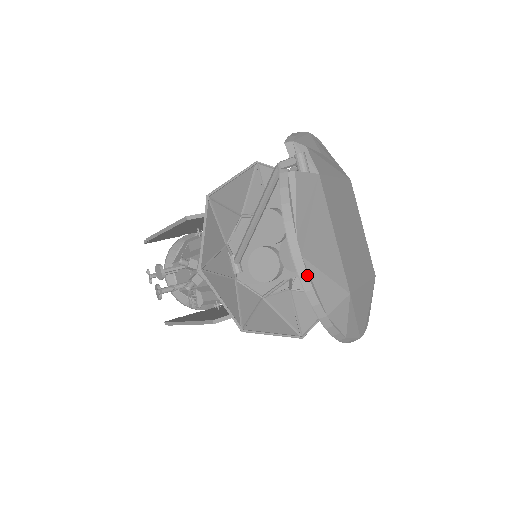
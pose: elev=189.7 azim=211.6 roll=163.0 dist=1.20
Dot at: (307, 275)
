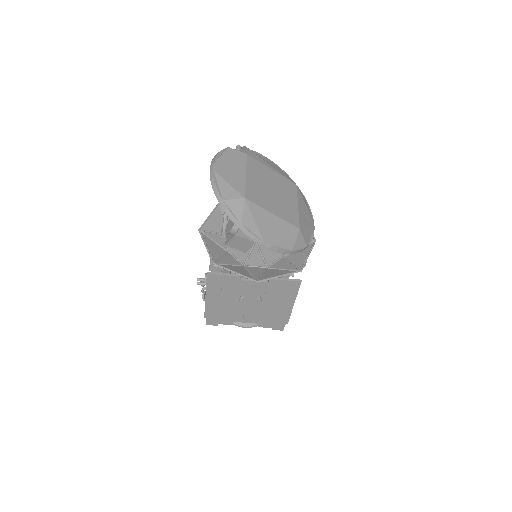
Dot at: (214, 178)
